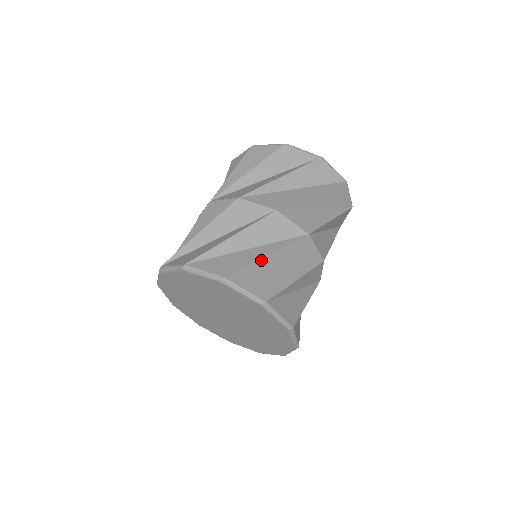
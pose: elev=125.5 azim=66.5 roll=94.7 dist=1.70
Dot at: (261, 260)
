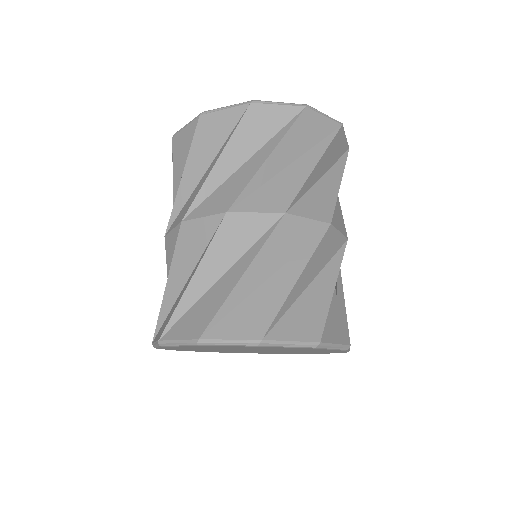
Dot at: (292, 290)
